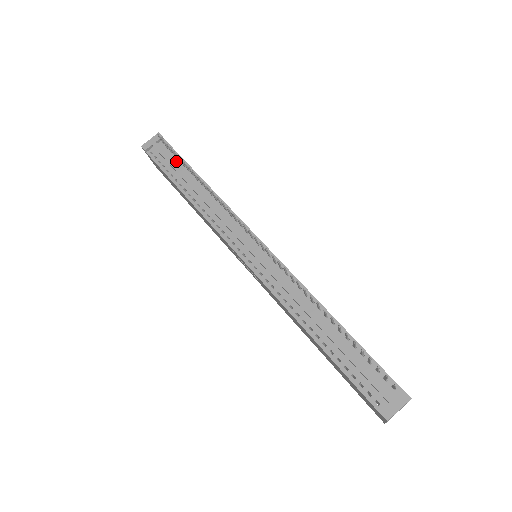
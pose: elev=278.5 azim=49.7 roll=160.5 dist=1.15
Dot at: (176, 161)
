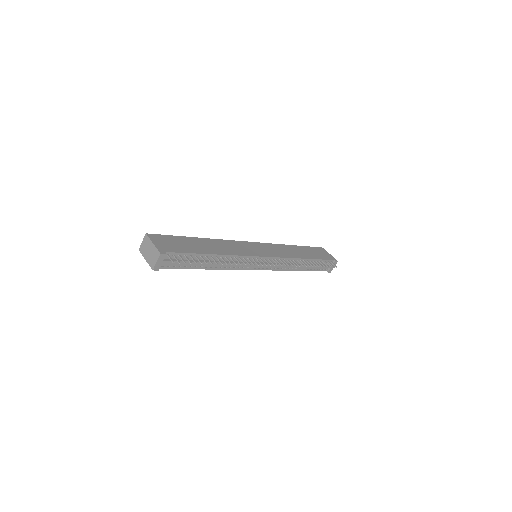
Dot at: occluded
